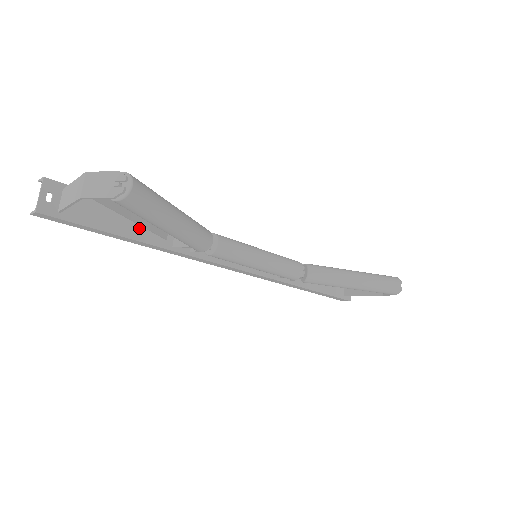
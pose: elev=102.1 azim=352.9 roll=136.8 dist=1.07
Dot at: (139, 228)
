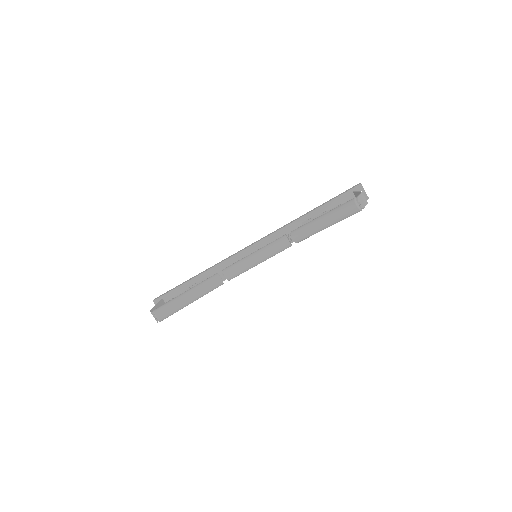
Dot at: occluded
